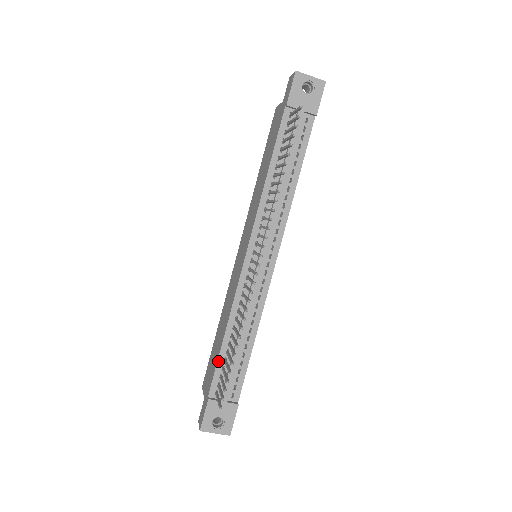
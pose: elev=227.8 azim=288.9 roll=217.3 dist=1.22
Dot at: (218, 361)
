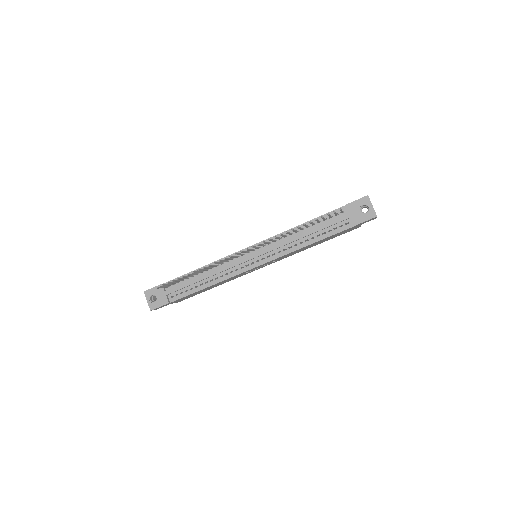
Dot at: (185, 275)
